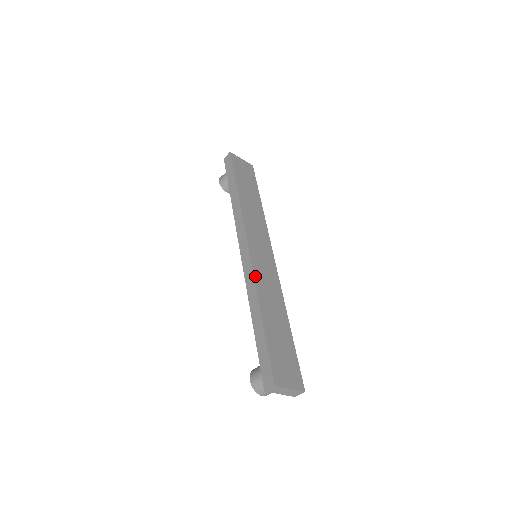
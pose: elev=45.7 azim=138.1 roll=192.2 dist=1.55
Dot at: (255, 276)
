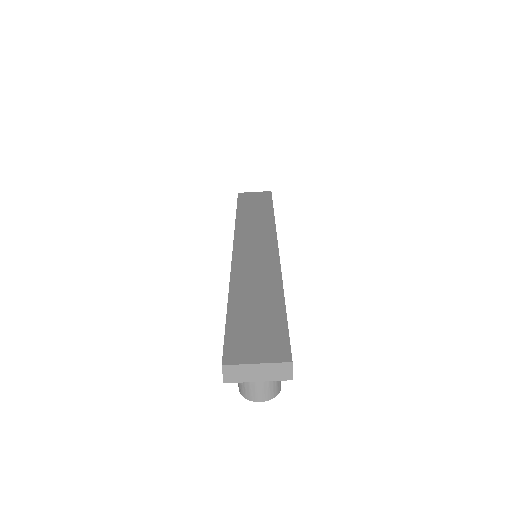
Dot at: (233, 269)
